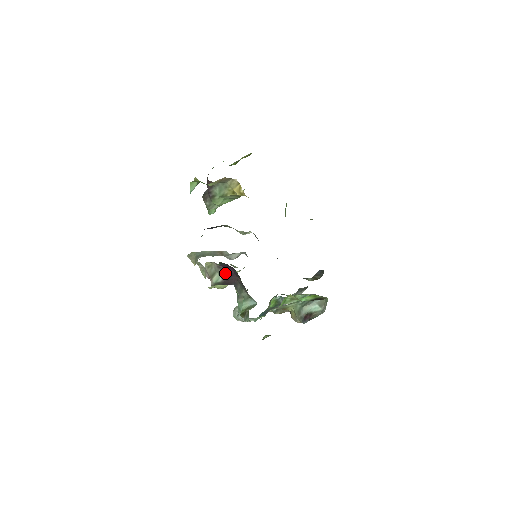
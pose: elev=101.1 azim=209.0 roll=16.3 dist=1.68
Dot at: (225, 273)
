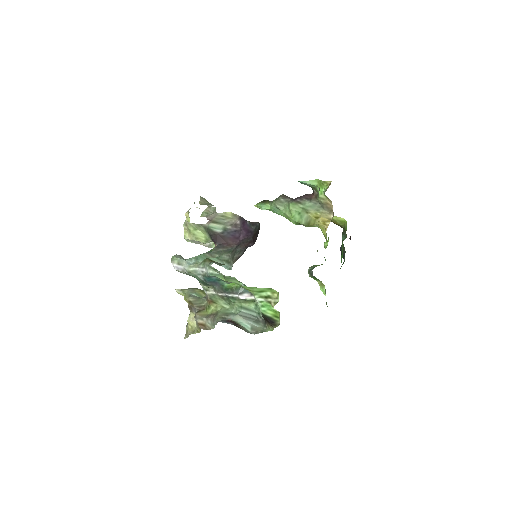
Dot at: (232, 232)
